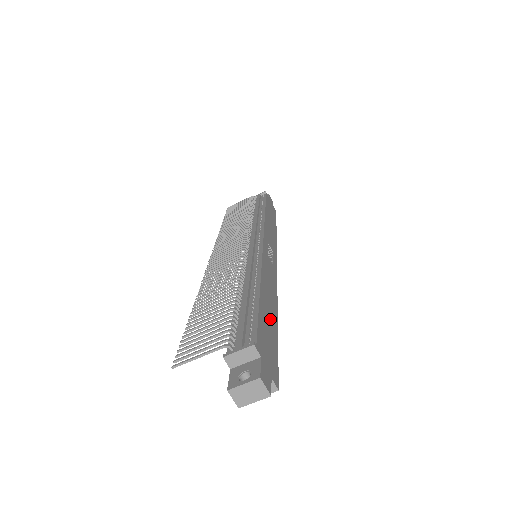
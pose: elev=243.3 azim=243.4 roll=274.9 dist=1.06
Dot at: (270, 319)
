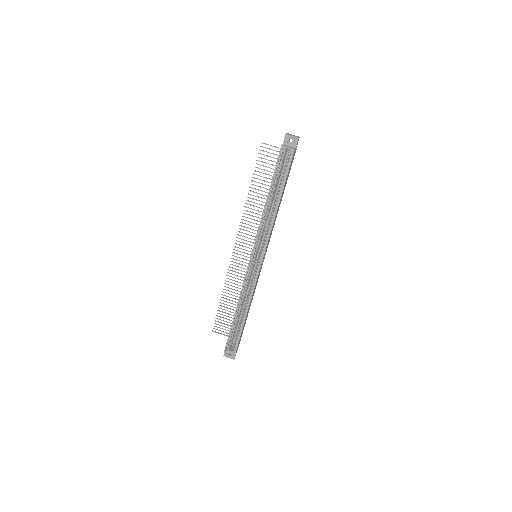
Dot at: occluded
